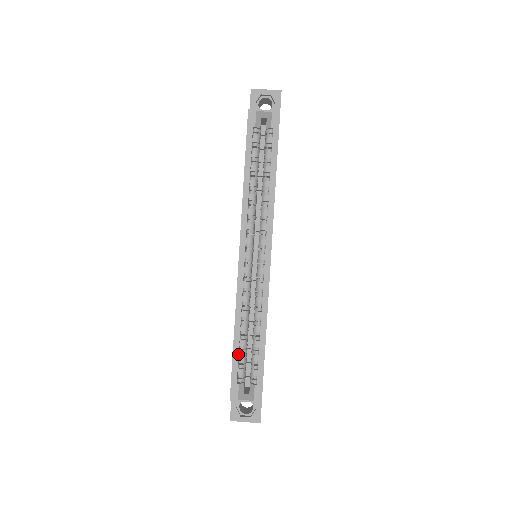
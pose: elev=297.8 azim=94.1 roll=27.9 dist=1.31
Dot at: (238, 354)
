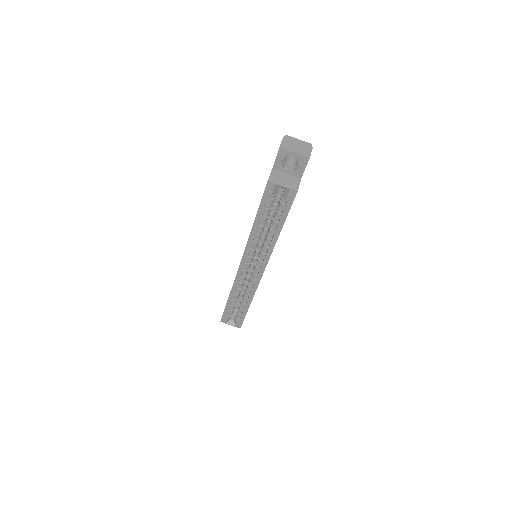
Dot at: (229, 307)
